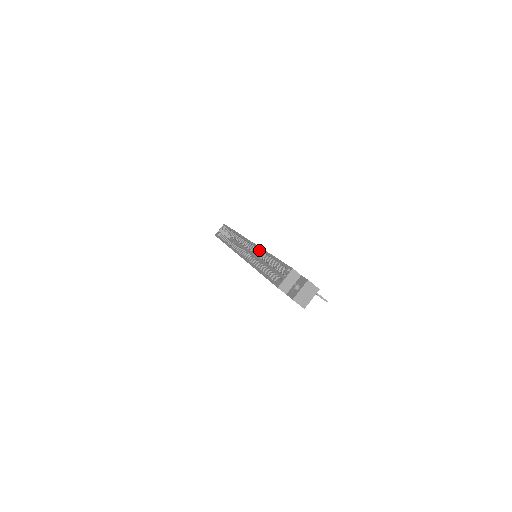
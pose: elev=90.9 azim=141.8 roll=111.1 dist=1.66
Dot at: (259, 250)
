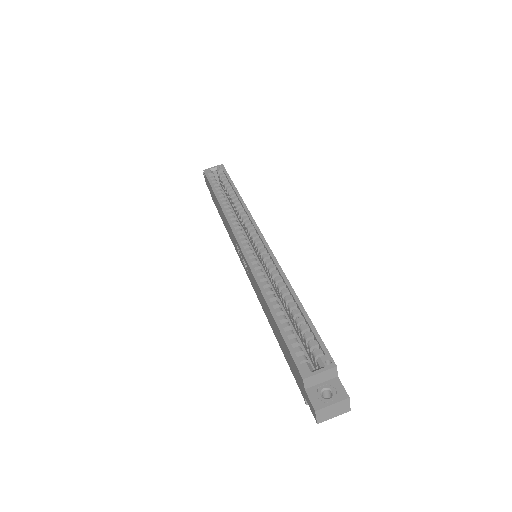
Dot at: (275, 267)
